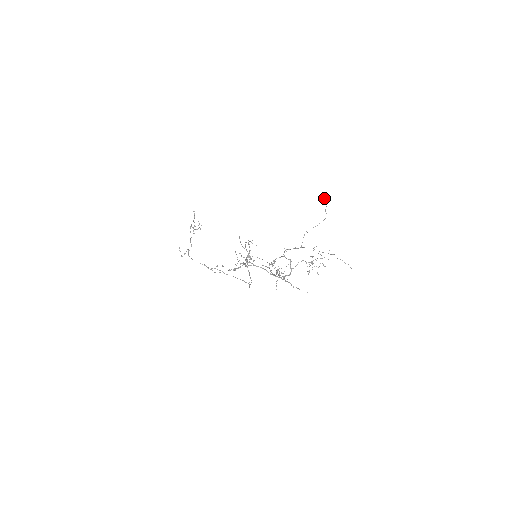
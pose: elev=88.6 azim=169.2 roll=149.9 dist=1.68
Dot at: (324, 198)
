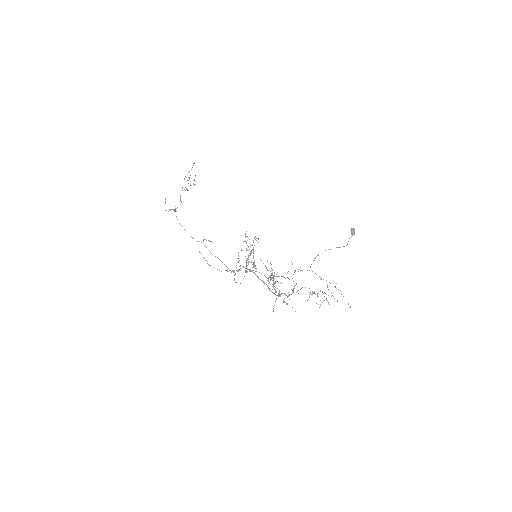
Dot at: (354, 229)
